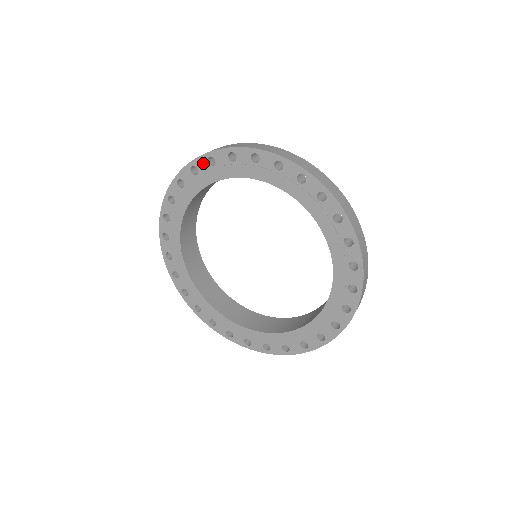
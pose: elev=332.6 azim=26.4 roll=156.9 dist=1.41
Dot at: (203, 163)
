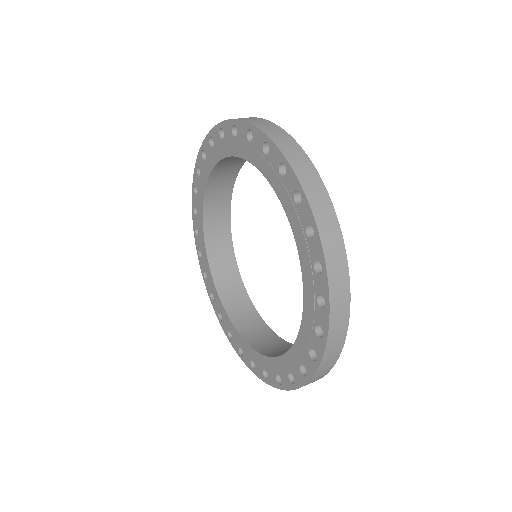
Dot at: (243, 130)
